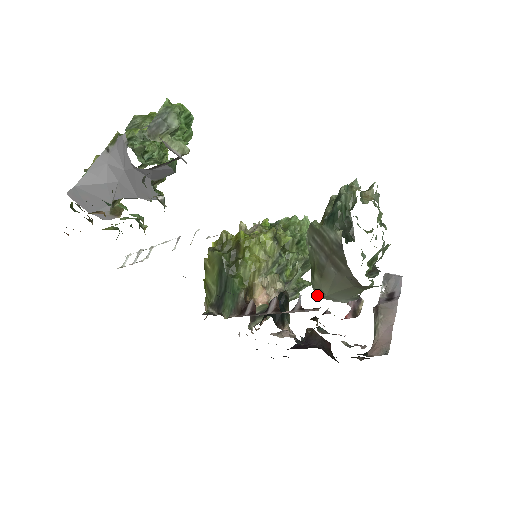
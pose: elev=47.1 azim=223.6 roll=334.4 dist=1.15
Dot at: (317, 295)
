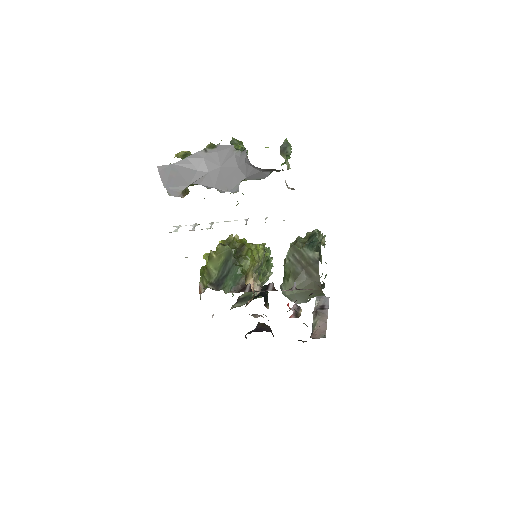
Dot at: (286, 293)
